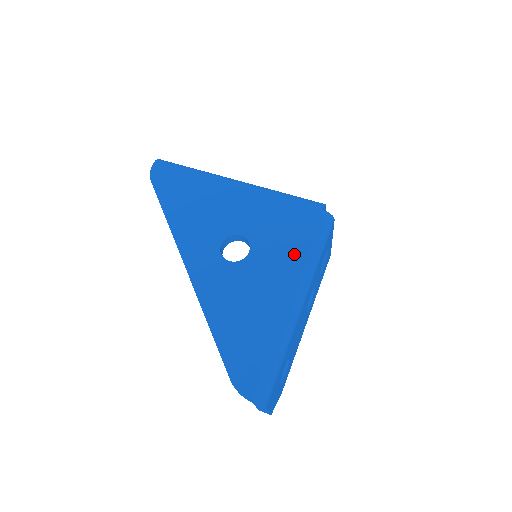
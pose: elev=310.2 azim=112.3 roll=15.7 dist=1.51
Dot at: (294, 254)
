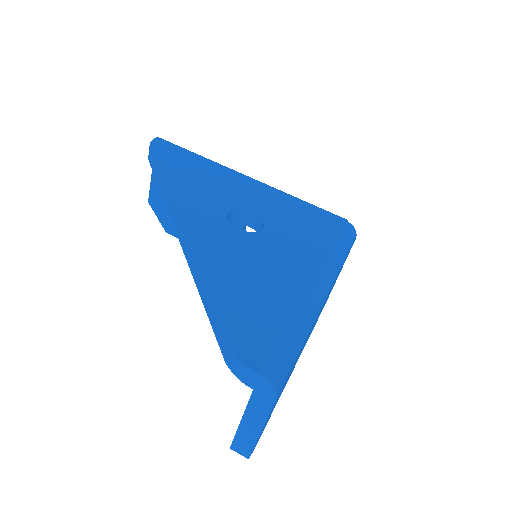
Dot at: (318, 244)
